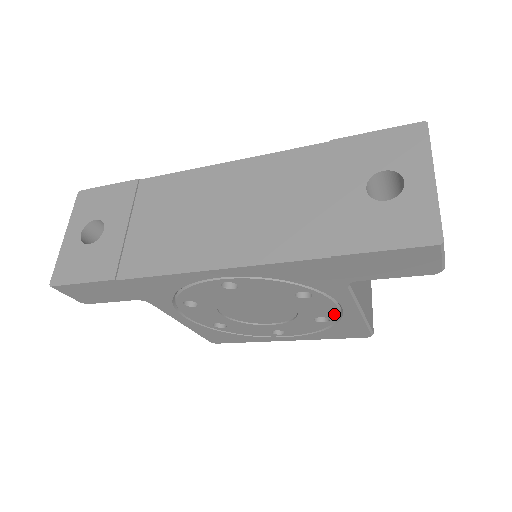
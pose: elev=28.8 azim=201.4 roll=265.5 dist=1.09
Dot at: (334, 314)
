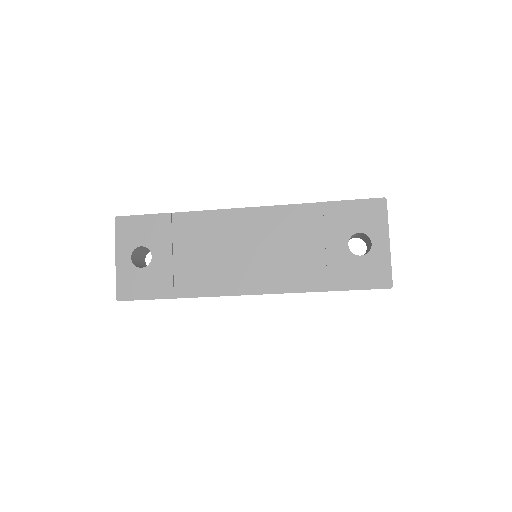
Dot at: occluded
